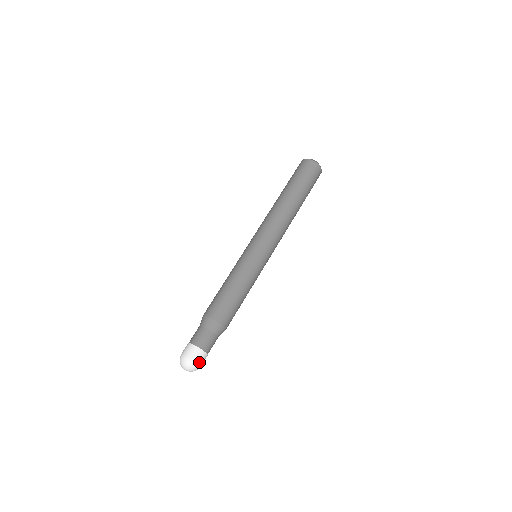
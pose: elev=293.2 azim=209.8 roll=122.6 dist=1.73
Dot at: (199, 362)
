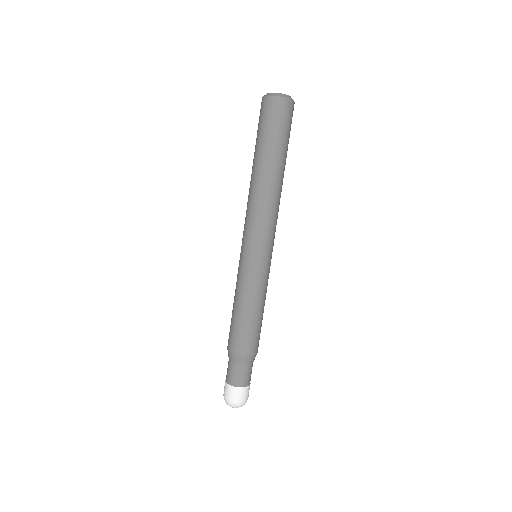
Dot at: (236, 399)
